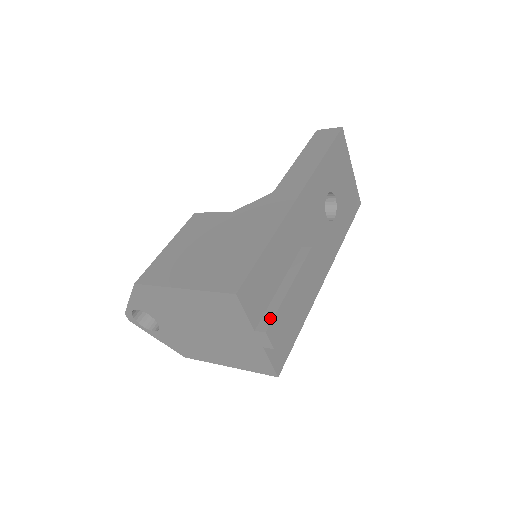
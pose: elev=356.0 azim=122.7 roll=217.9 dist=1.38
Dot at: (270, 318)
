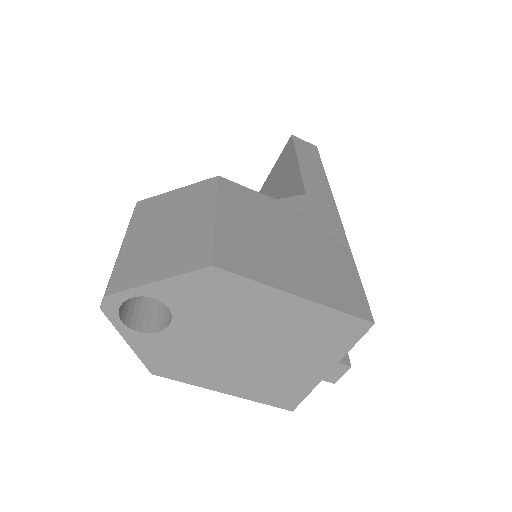
Dot at: occluded
